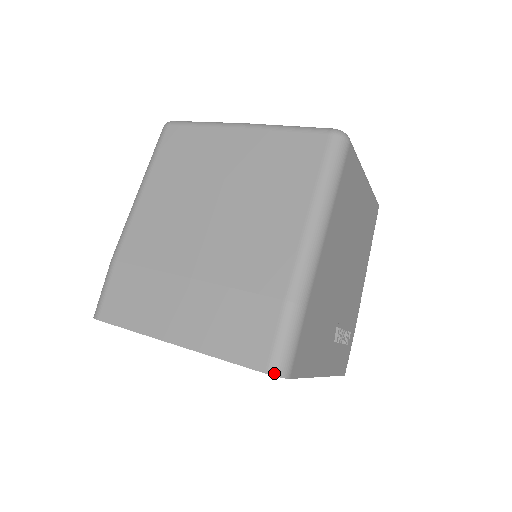
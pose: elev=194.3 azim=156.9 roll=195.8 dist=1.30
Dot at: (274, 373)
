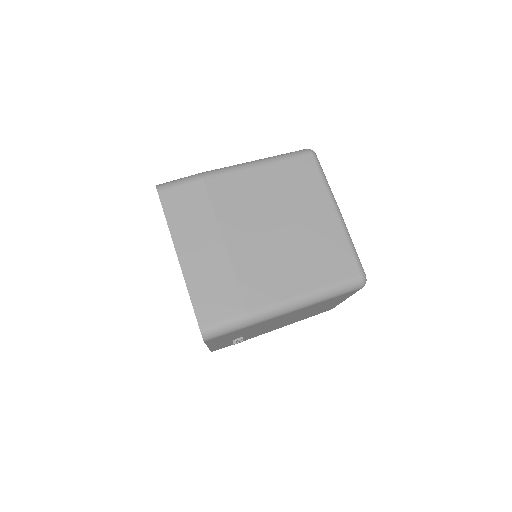
Dot at: (203, 333)
